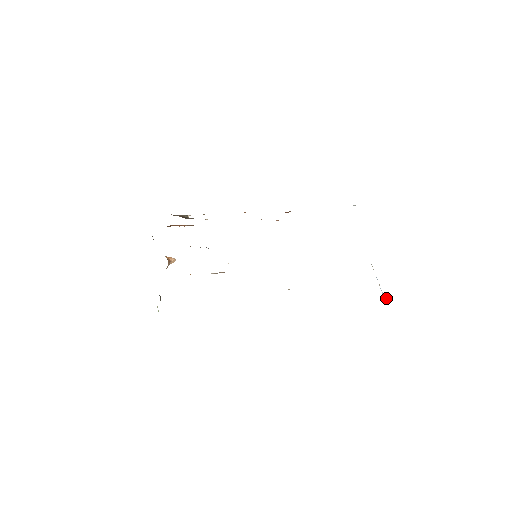
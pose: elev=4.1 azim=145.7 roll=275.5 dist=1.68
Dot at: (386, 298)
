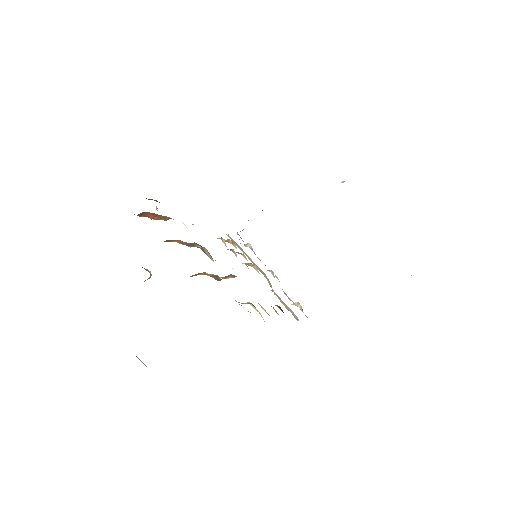
Dot at: (411, 275)
